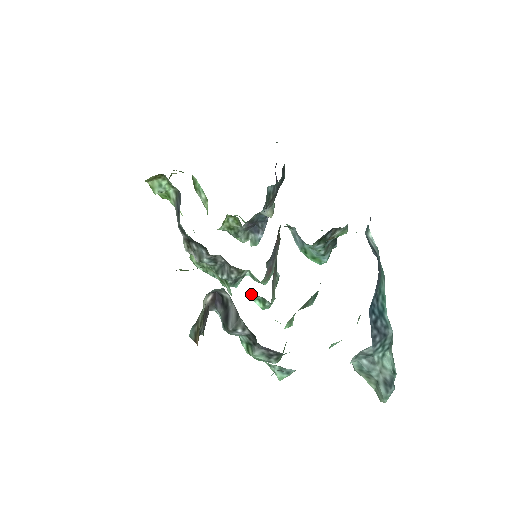
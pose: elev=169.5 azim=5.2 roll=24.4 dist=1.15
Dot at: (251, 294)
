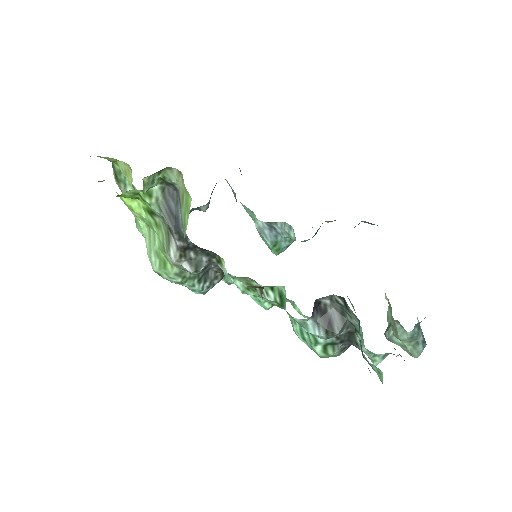
Dot at: occluded
